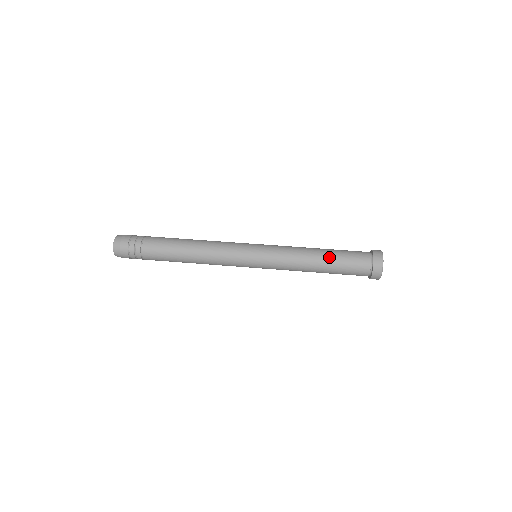
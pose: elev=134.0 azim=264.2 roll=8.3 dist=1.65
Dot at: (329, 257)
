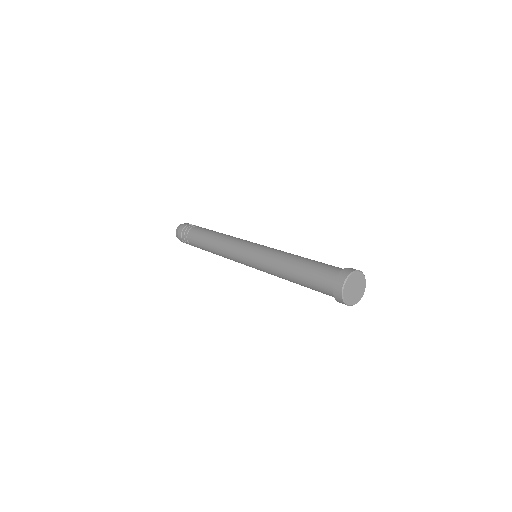
Dot at: (301, 265)
